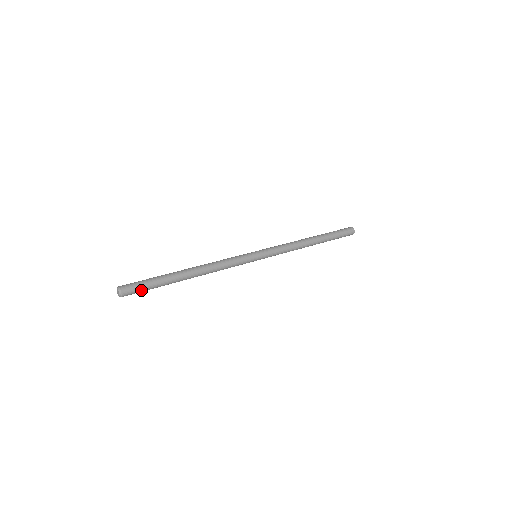
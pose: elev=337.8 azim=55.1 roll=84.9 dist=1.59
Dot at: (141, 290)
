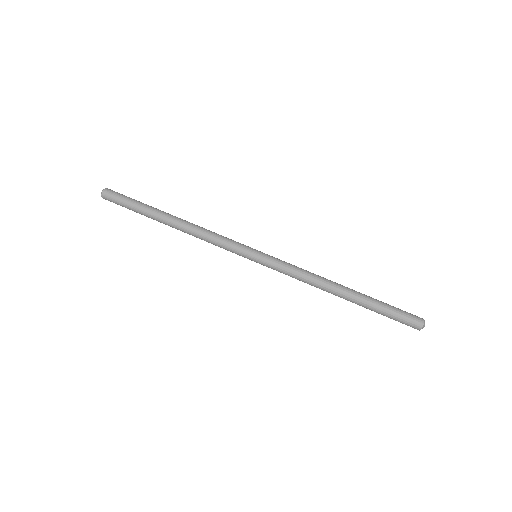
Dot at: (120, 204)
